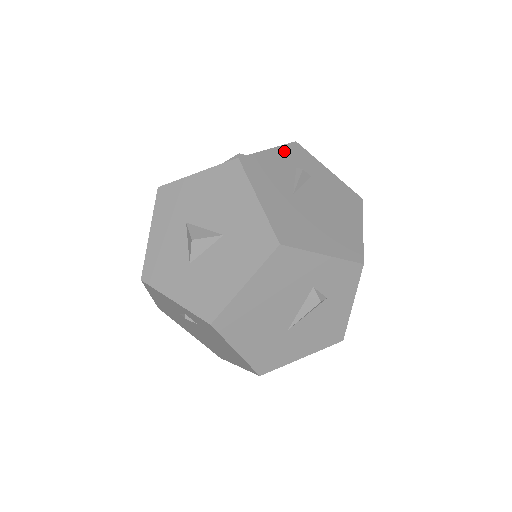
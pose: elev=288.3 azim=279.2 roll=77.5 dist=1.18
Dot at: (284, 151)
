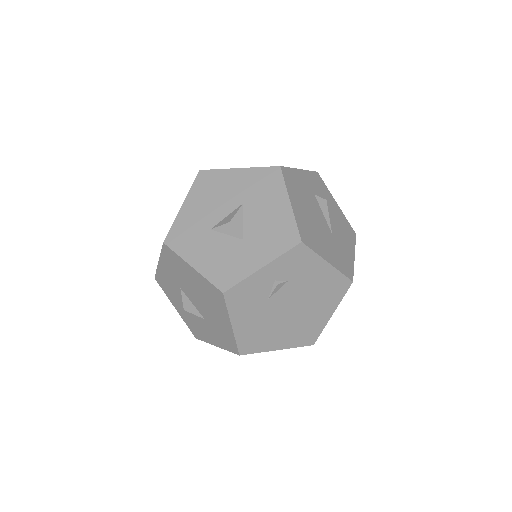
Dot at: occluded
